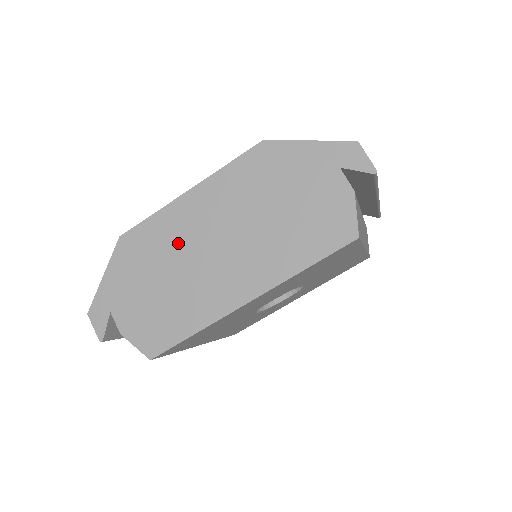
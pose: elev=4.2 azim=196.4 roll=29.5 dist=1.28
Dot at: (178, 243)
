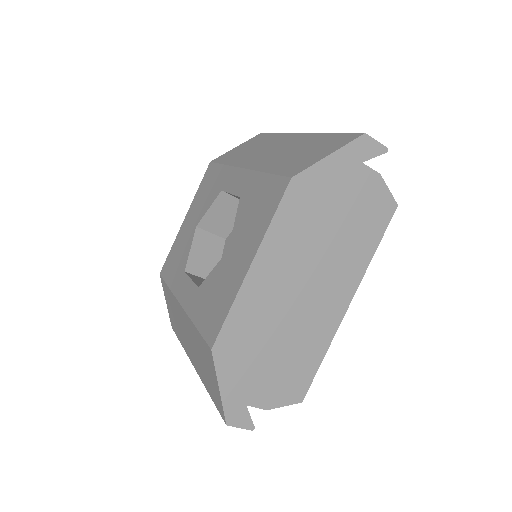
Dot at: (270, 311)
